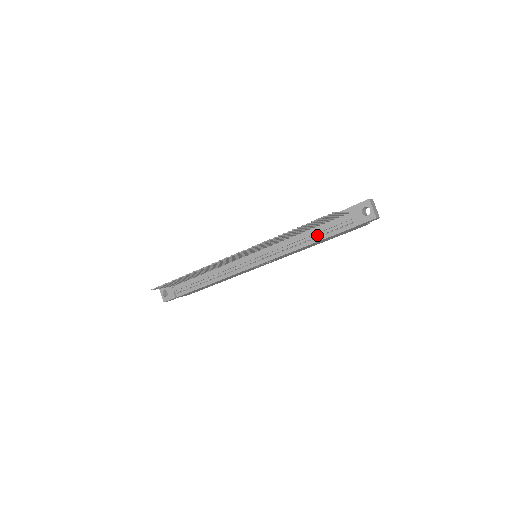
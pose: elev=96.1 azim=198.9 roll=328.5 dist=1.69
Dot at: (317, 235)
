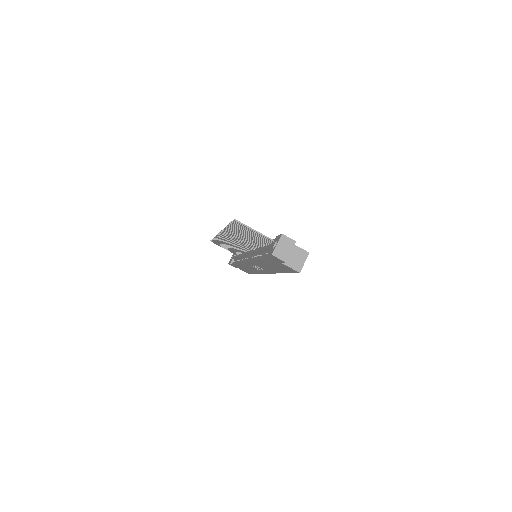
Dot at: (262, 253)
